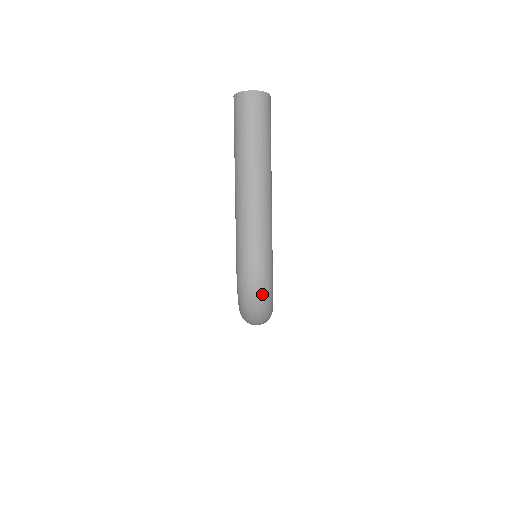
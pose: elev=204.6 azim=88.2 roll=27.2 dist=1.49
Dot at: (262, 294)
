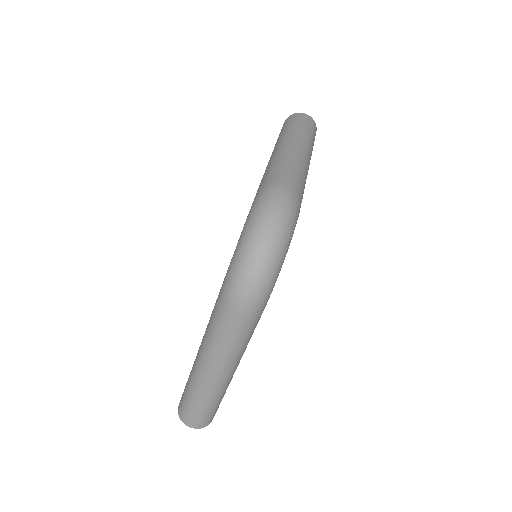
Dot at: (285, 217)
